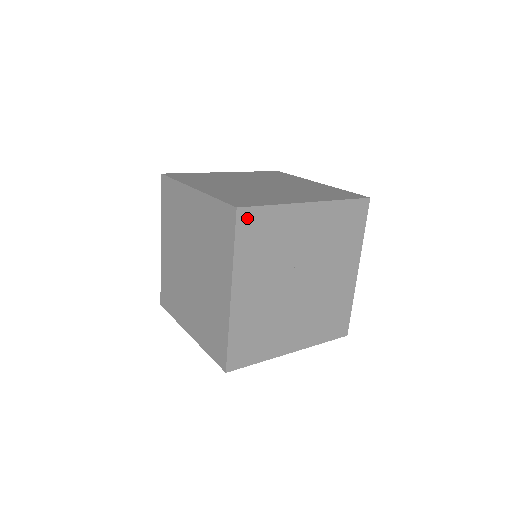
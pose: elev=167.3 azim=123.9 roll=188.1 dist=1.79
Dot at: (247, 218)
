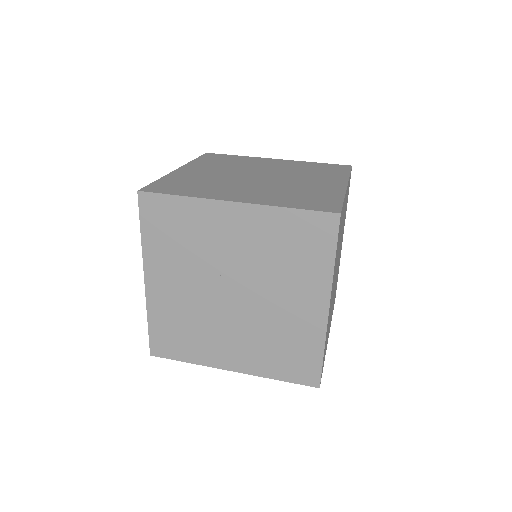
Dot at: (151, 204)
